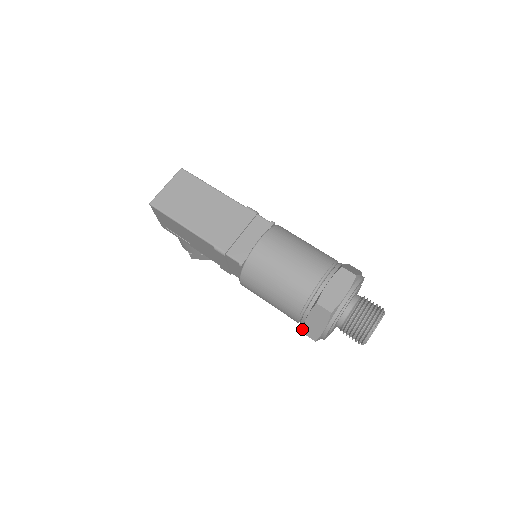
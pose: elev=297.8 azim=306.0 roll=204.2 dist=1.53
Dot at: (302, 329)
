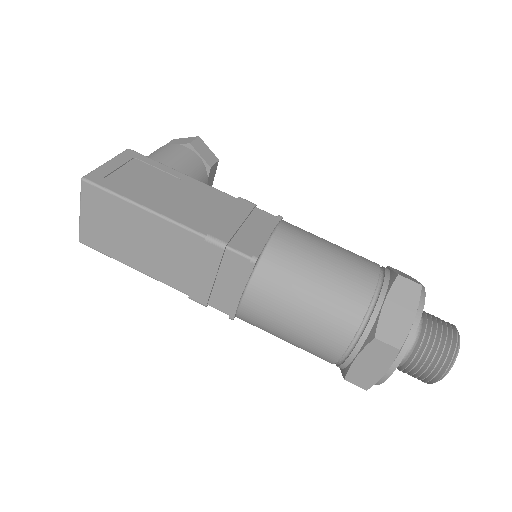
Dot at: occluded
